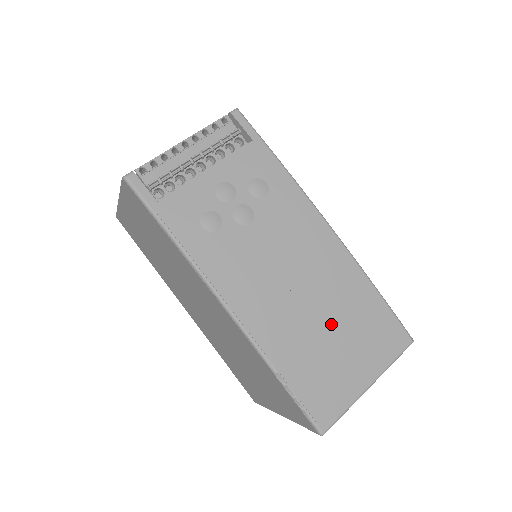
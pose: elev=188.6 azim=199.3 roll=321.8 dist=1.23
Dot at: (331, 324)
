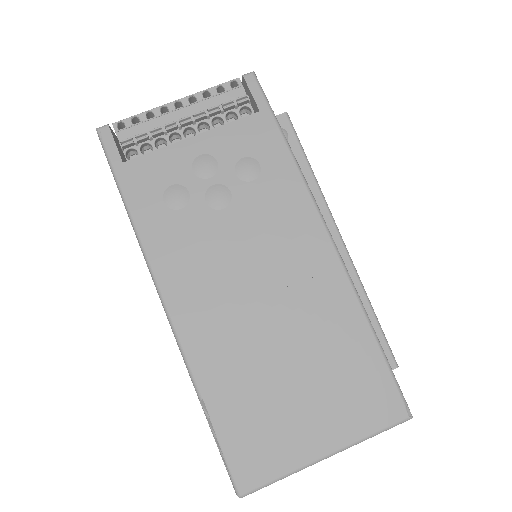
Dot at: (293, 359)
